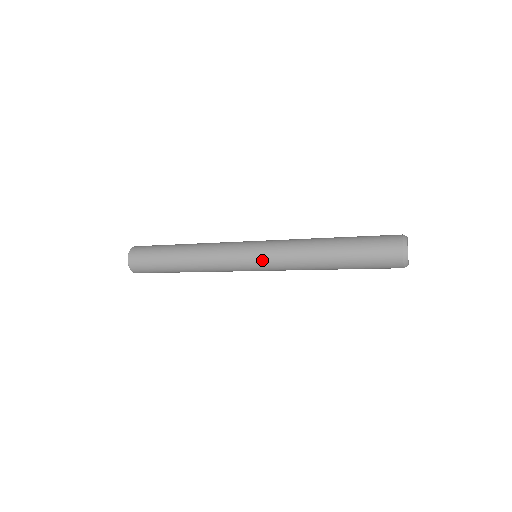
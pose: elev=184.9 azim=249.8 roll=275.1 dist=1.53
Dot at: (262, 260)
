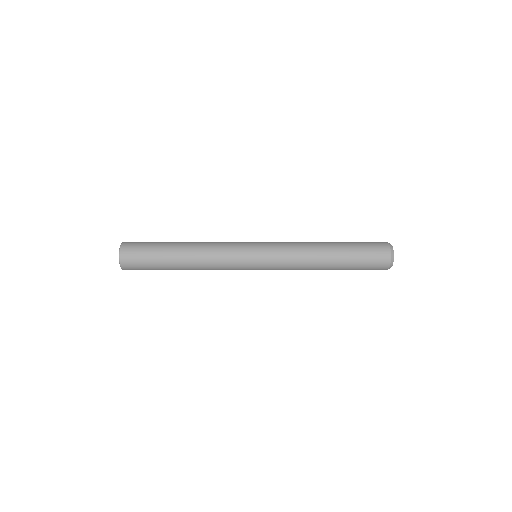
Dot at: occluded
